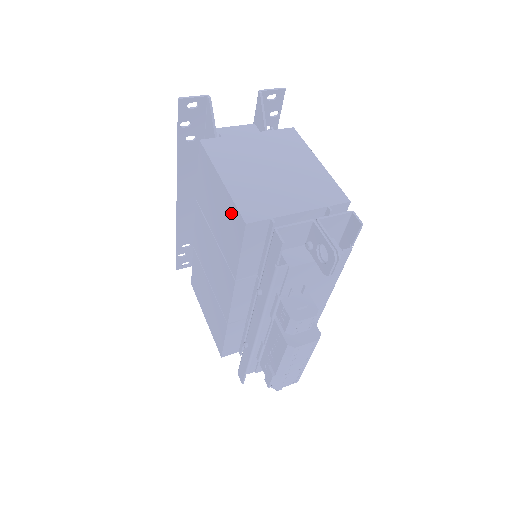
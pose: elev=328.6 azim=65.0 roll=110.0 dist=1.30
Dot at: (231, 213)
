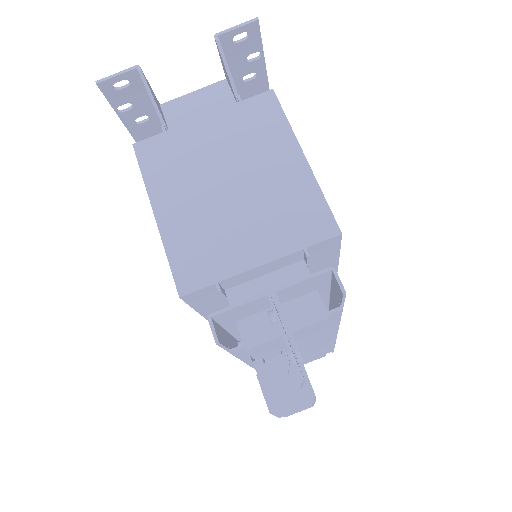
Dot at: occluded
